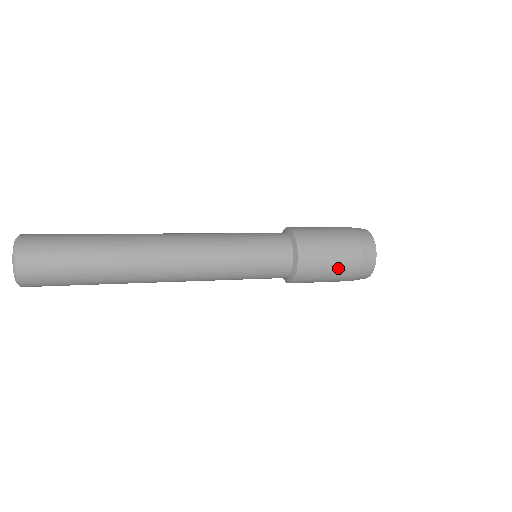
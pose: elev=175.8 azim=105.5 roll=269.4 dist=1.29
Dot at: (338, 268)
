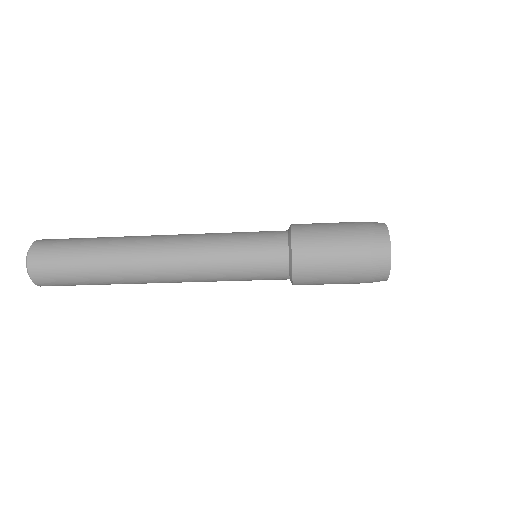
Dot at: (342, 272)
